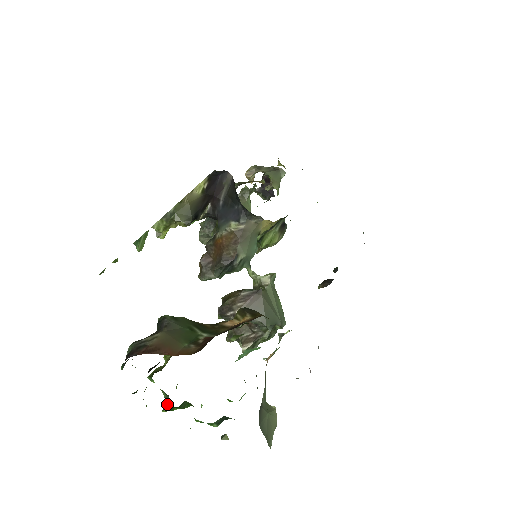
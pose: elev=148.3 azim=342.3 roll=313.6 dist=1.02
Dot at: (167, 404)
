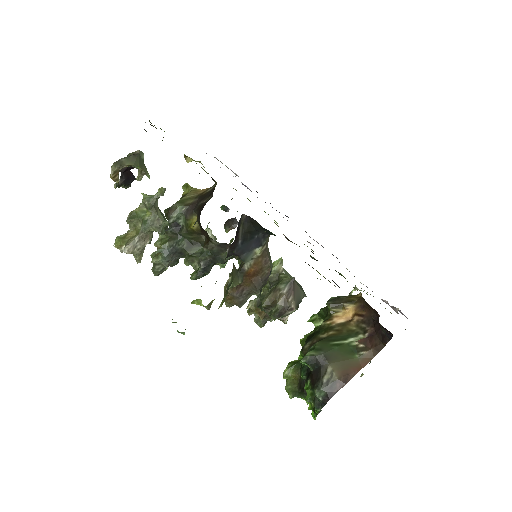
Dot at: occluded
